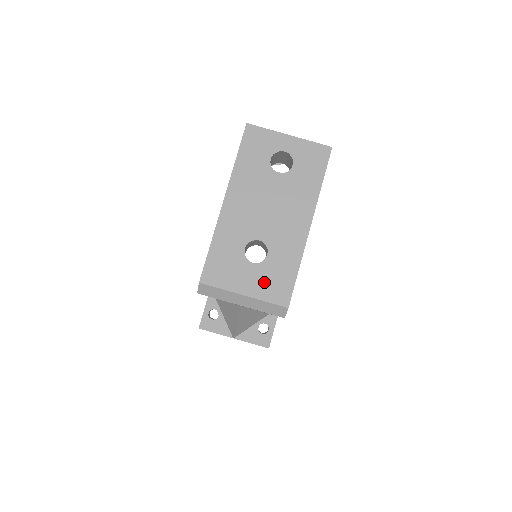
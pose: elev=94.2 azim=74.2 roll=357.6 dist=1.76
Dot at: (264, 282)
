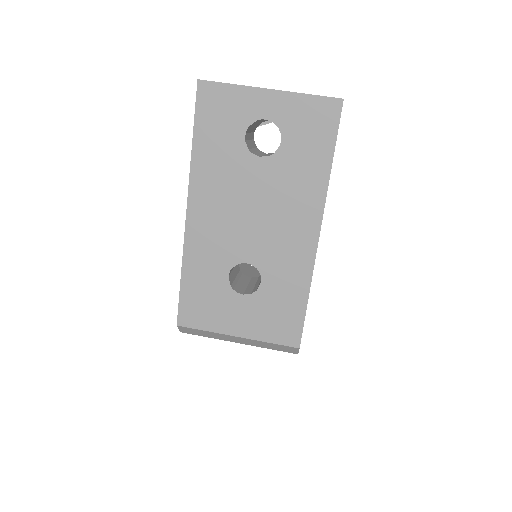
Dot at: (262, 318)
